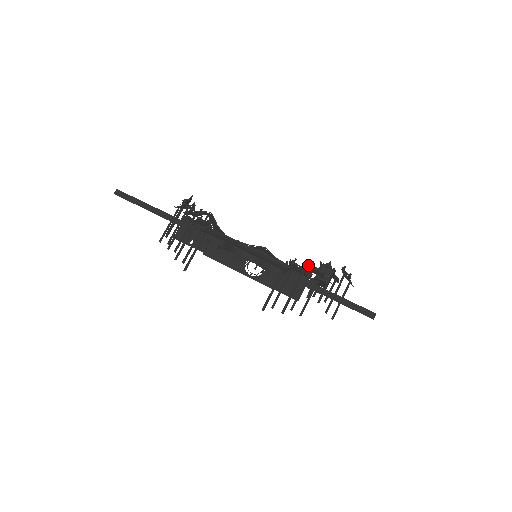
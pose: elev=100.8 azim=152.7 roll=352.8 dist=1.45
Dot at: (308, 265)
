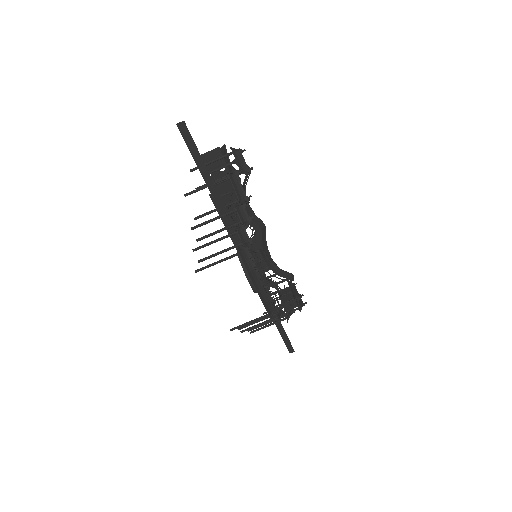
Dot at: (288, 311)
